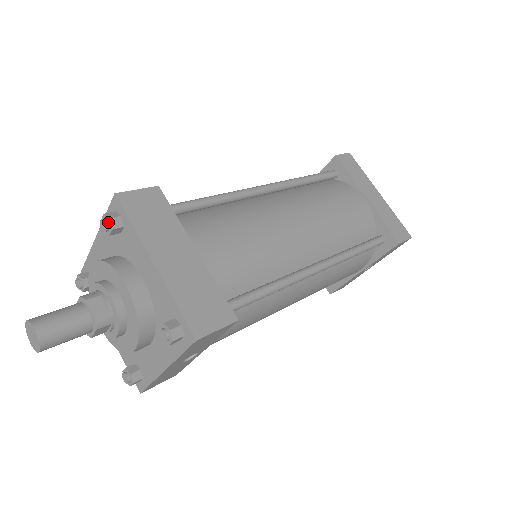
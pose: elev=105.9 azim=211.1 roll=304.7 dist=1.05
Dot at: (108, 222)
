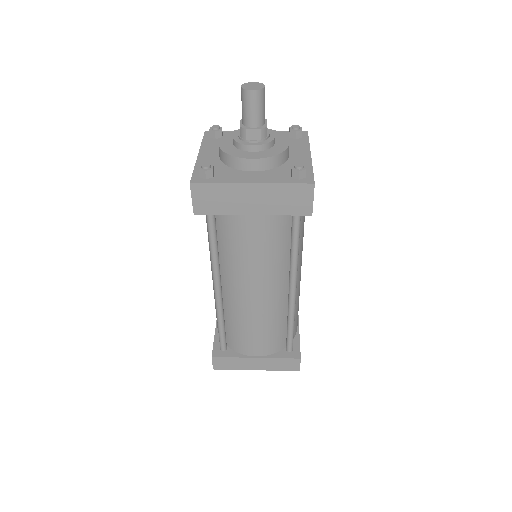
Dot at: (217, 127)
